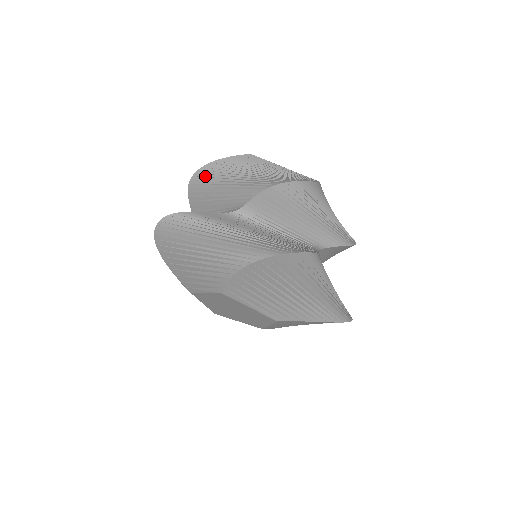
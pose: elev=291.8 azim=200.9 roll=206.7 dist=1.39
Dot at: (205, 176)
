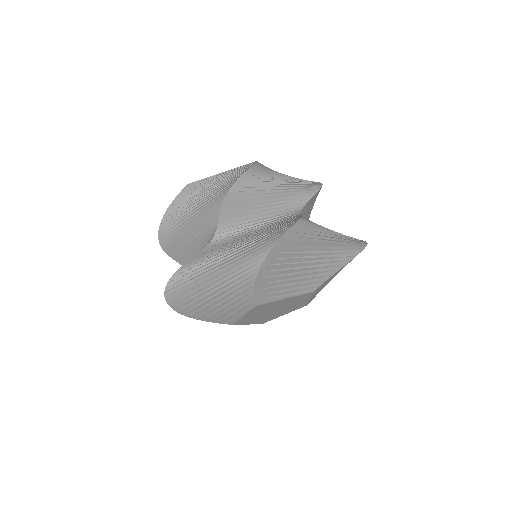
Dot at: (168, 229)
